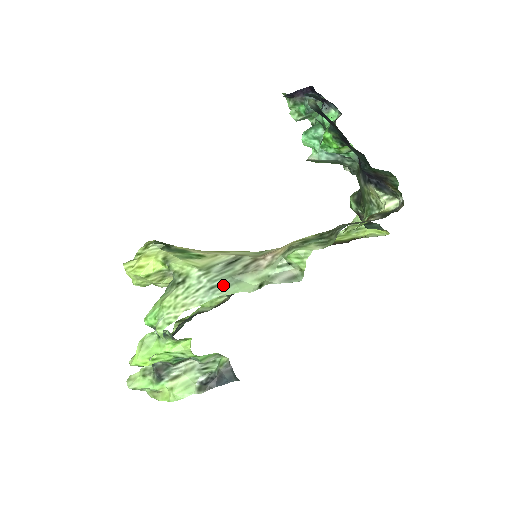
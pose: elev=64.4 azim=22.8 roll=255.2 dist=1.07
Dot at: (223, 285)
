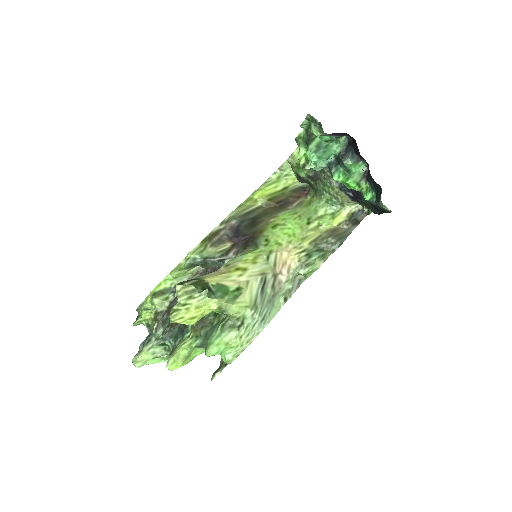
Dot at: (267, 313)
